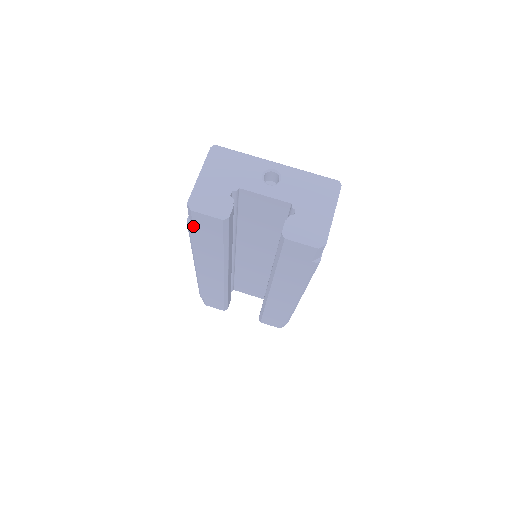
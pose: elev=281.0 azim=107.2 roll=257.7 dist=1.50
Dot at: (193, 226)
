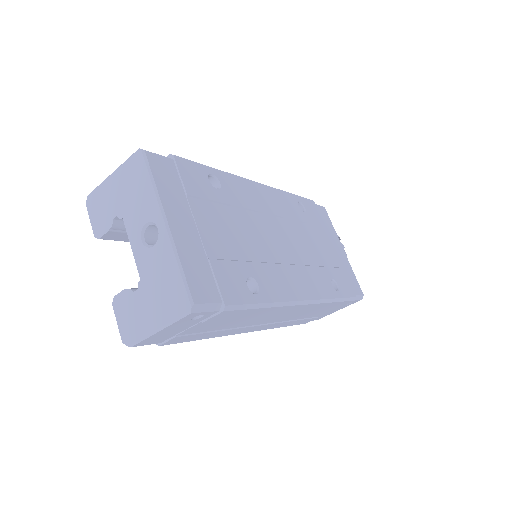
Dot at: occluded
